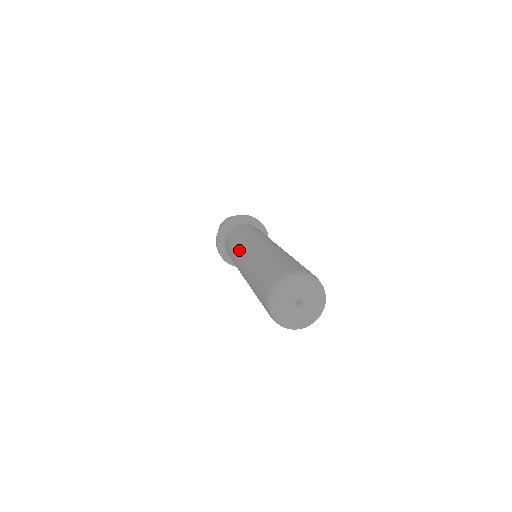
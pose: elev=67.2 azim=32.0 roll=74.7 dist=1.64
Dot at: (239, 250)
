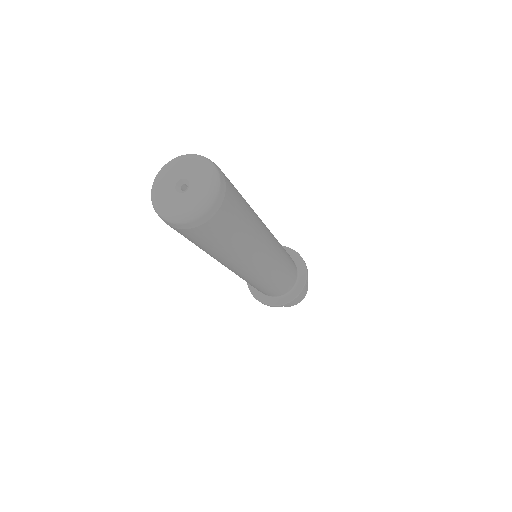
Dot at: occluded
